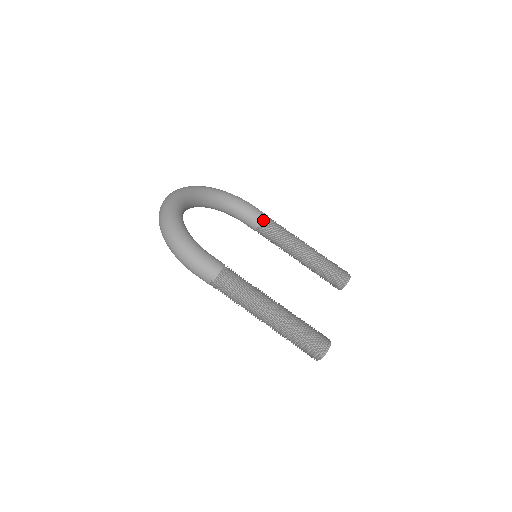
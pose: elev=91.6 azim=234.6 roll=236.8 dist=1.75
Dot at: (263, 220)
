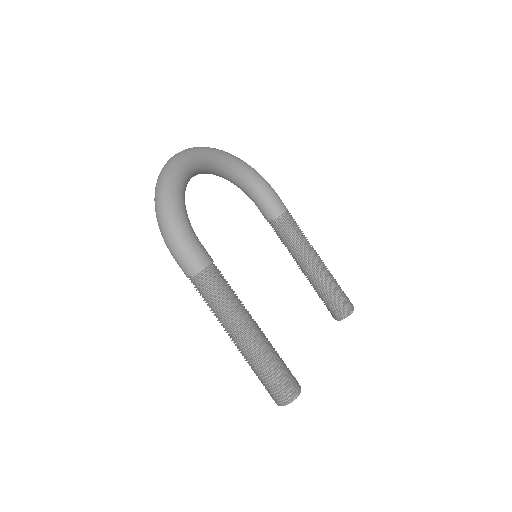
Dot at: (281, 214)
